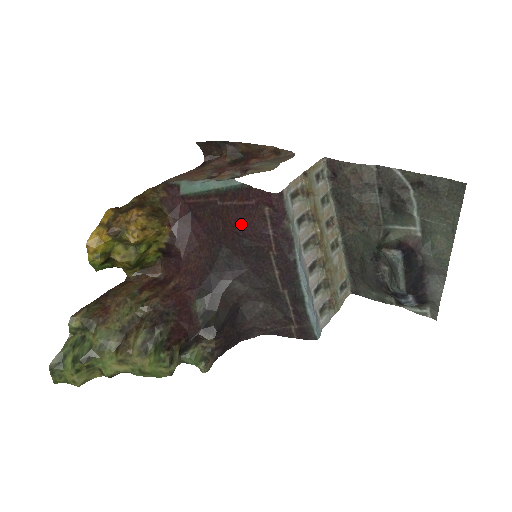
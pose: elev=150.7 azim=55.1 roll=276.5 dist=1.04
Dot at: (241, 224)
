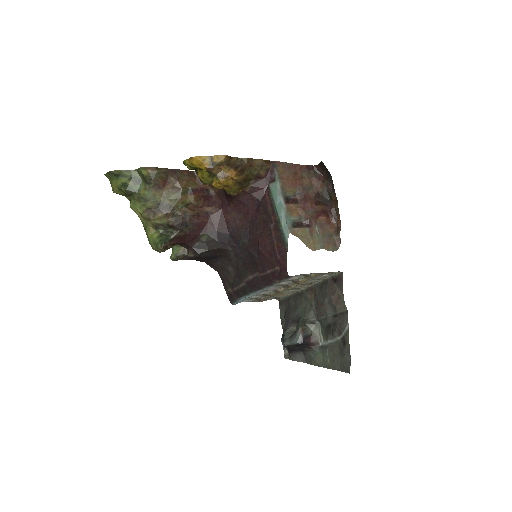
Dot at: (264, 250)
